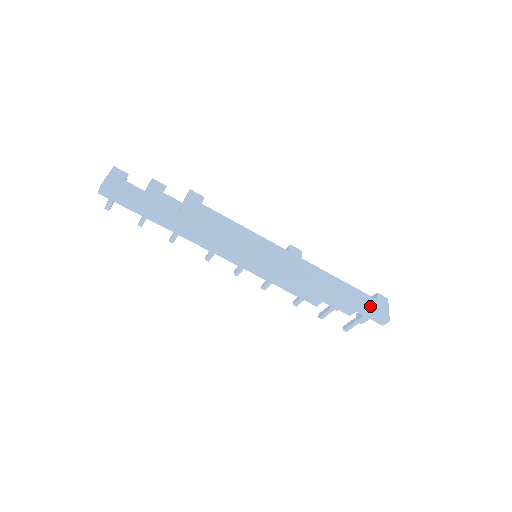
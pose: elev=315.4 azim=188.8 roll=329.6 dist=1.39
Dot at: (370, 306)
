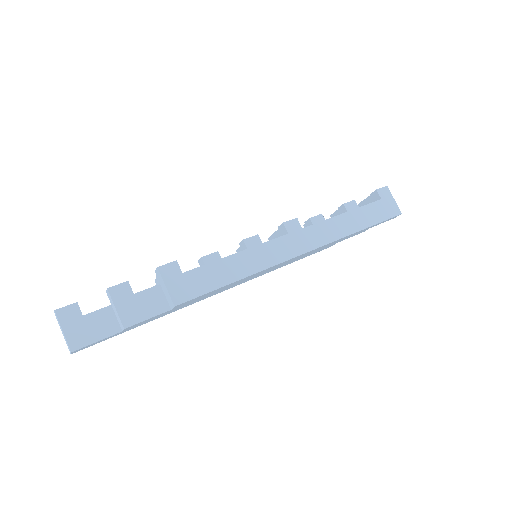
Dot at: (381, 215)
